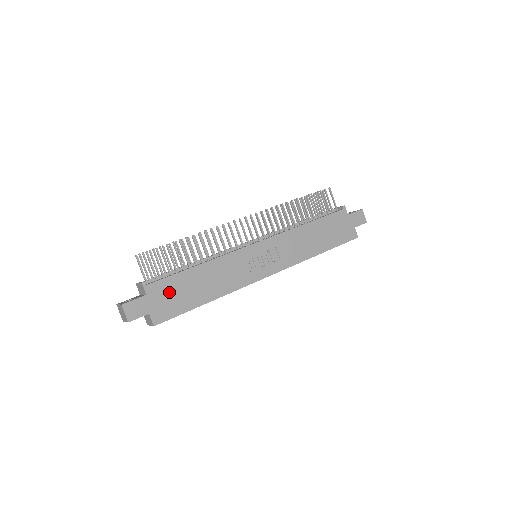
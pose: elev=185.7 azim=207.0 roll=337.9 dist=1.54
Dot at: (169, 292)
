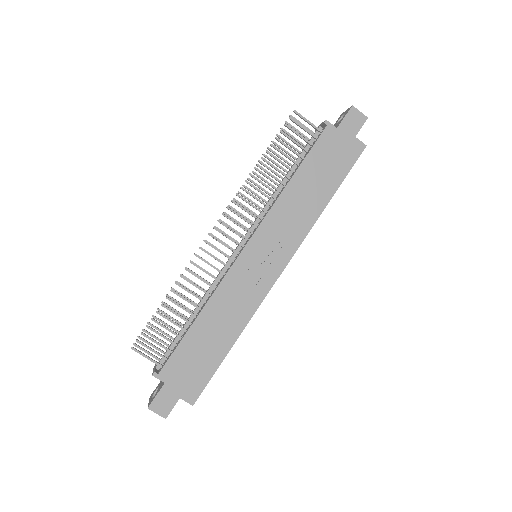
Dot at: (185, 365)
